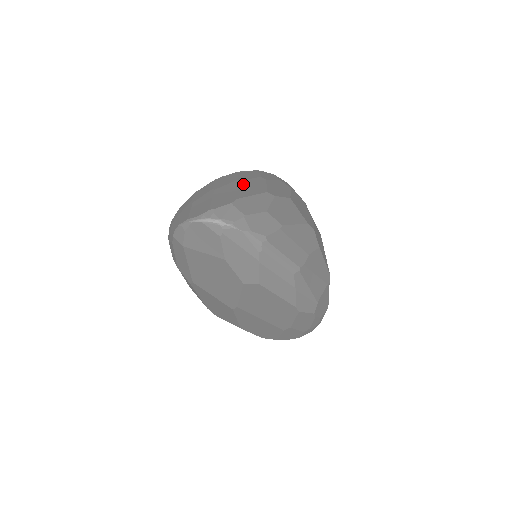
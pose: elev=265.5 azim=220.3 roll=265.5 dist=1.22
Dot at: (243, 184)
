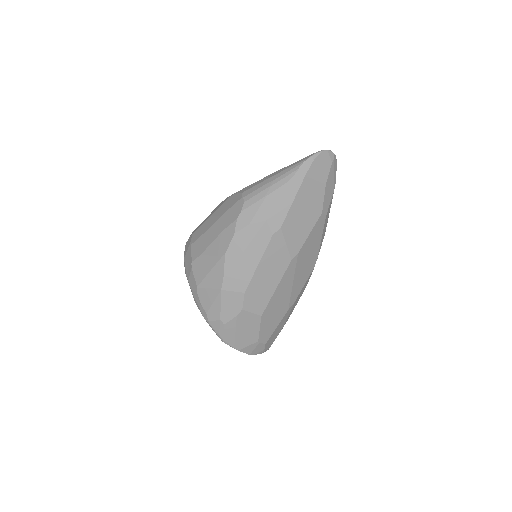
Dot at: occluded
